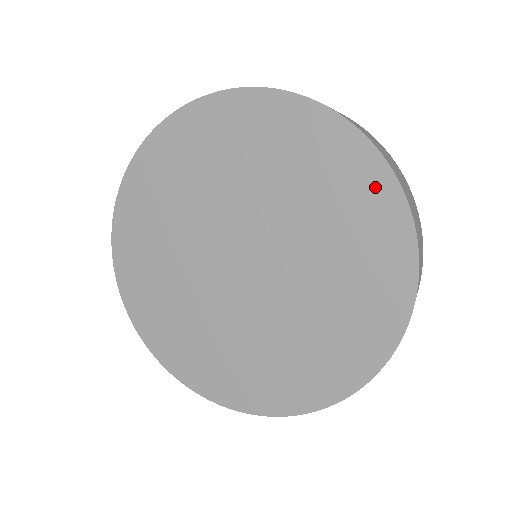
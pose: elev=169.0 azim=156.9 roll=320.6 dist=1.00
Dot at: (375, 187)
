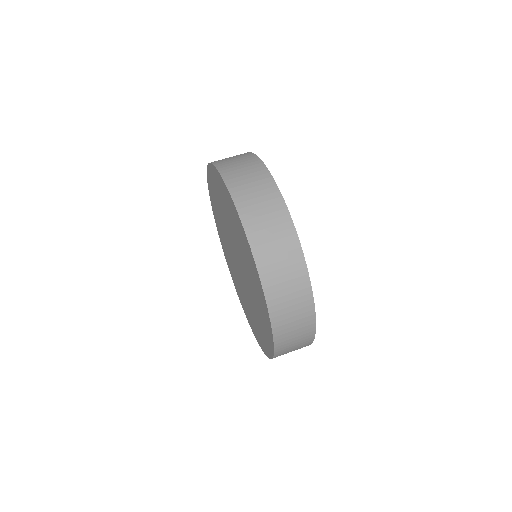
Dot at: (253, 265)
